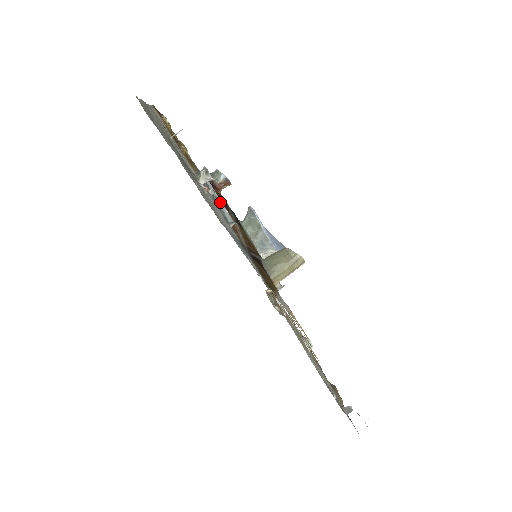
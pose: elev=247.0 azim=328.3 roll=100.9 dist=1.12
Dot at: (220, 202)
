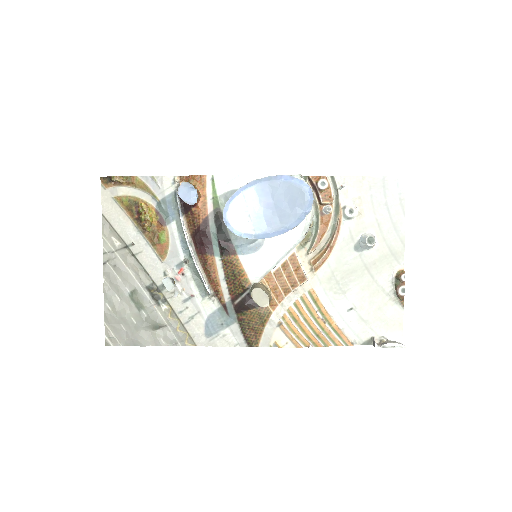
Dot at: (196, 267)
